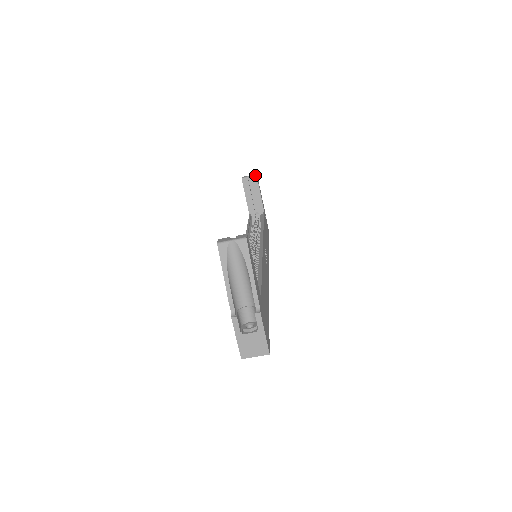
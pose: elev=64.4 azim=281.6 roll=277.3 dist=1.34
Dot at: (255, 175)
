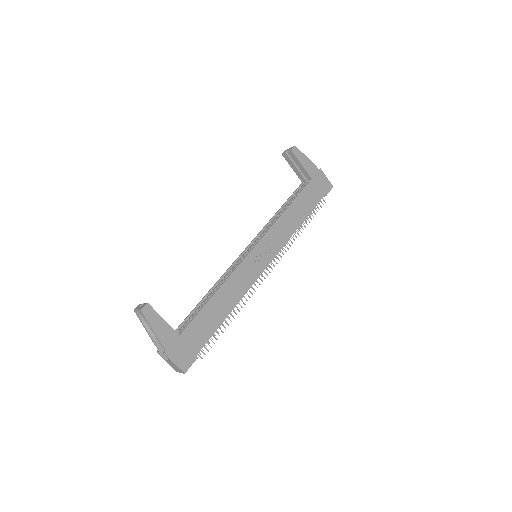
Dot at: (290, 150)
